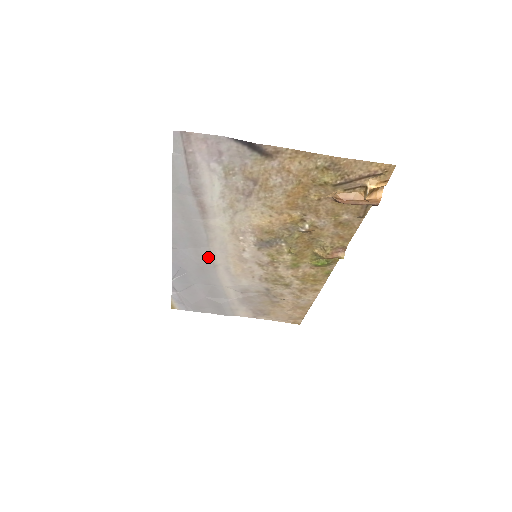
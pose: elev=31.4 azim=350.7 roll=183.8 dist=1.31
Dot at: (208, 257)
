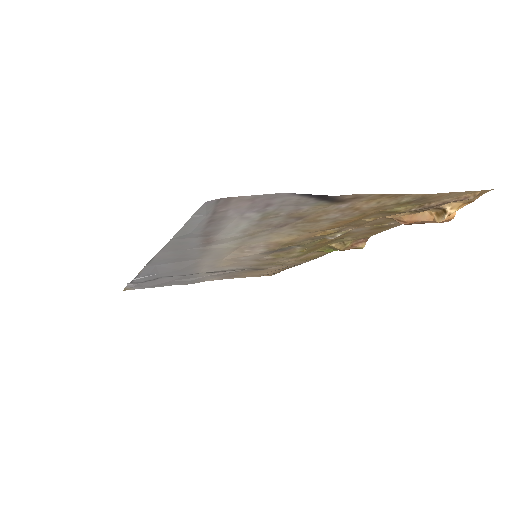
Dot at: (192, 264)
